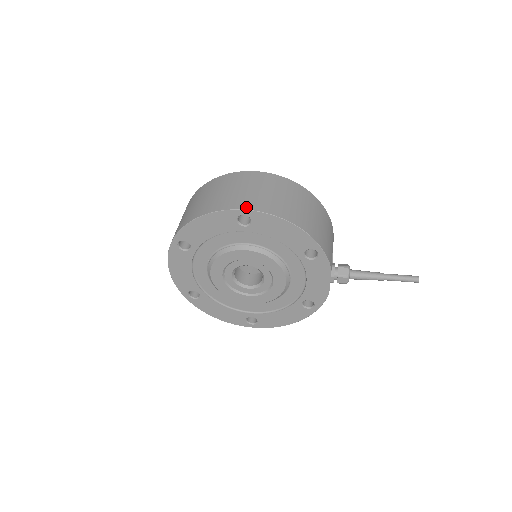
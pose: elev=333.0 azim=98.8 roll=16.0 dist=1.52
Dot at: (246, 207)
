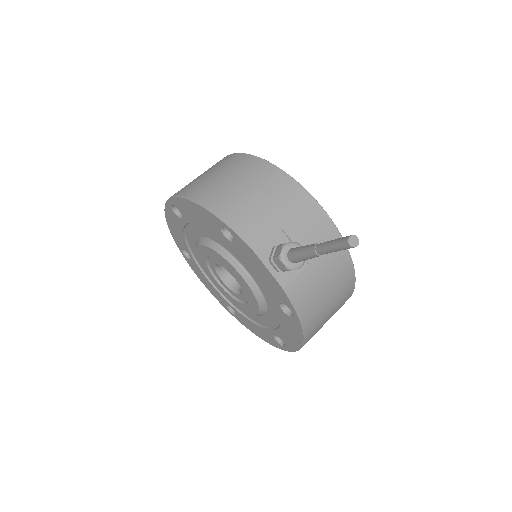
Dot at: occluded
